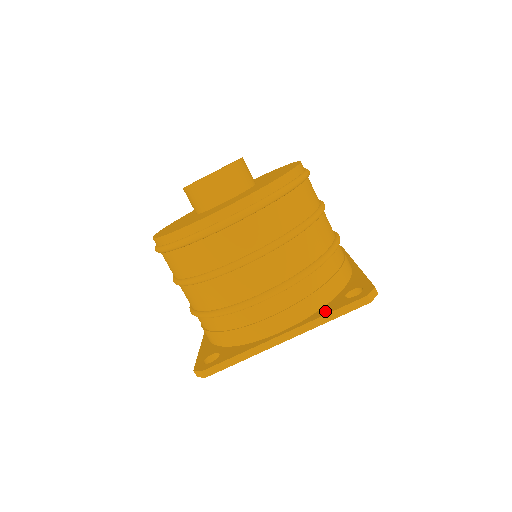
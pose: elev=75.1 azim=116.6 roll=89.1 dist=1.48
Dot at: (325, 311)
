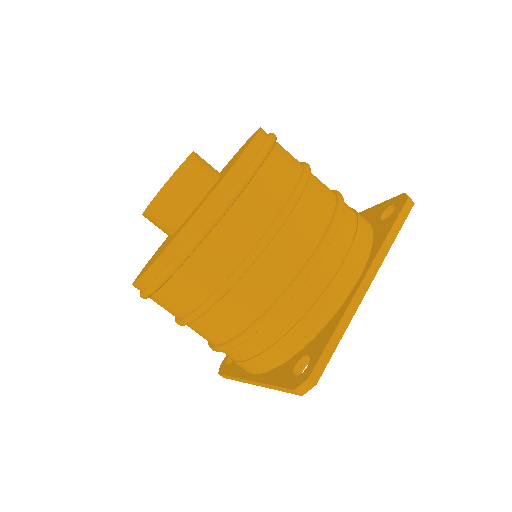
Dot at: (382, 236)
